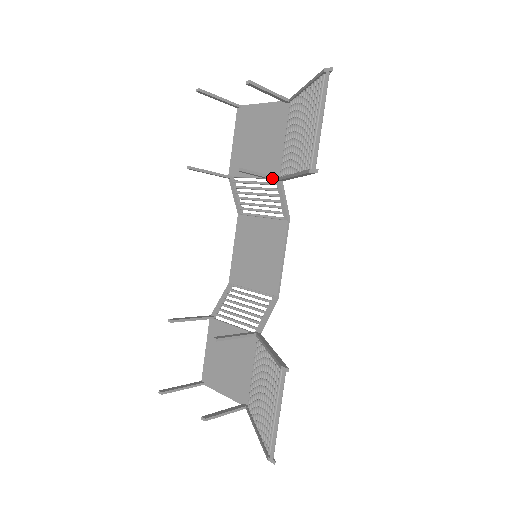
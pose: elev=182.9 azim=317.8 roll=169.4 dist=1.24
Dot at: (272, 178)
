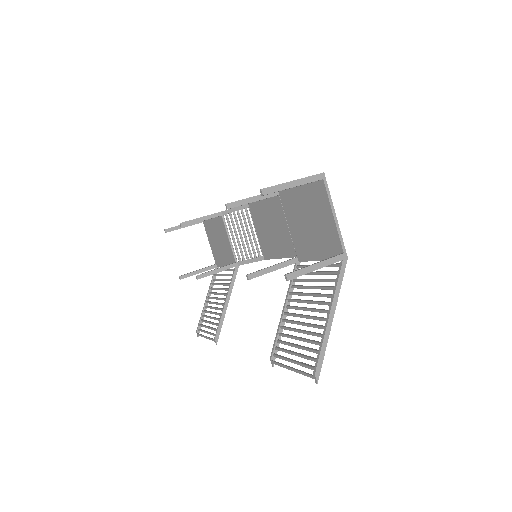
Dot at: (288, 265)
